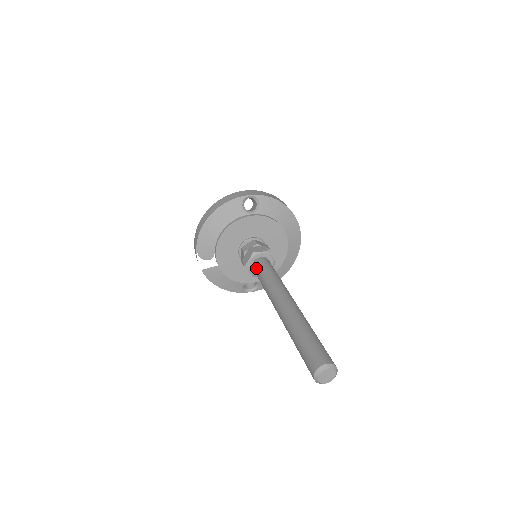
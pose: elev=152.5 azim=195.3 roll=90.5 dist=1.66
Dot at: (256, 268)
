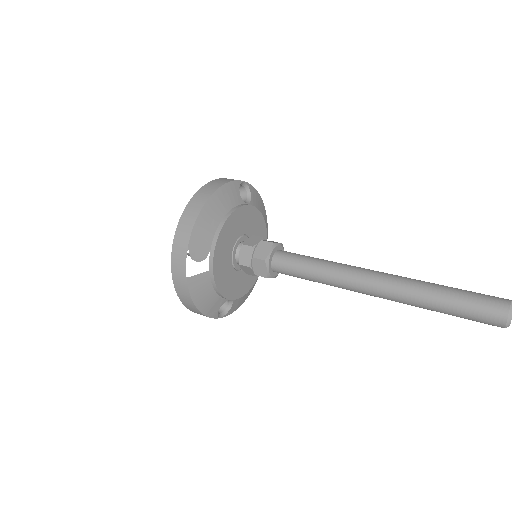
Dot at: (286, 259)
